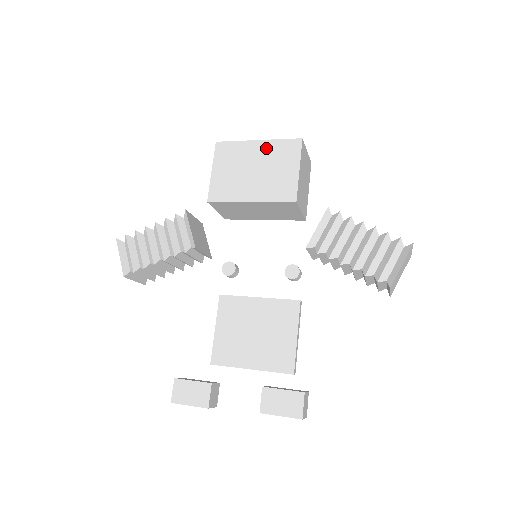
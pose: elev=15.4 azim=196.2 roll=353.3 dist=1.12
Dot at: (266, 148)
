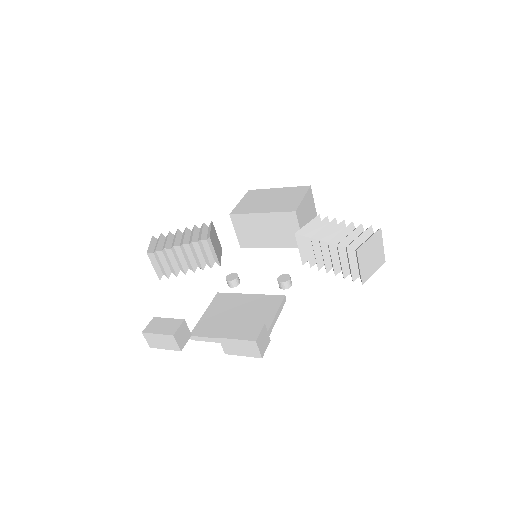
Dot at: (283, 190)
